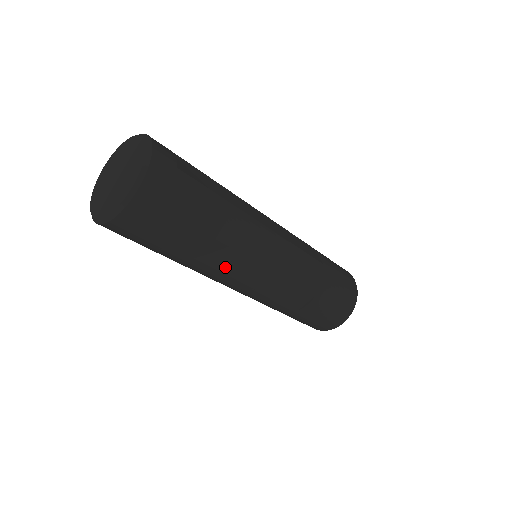
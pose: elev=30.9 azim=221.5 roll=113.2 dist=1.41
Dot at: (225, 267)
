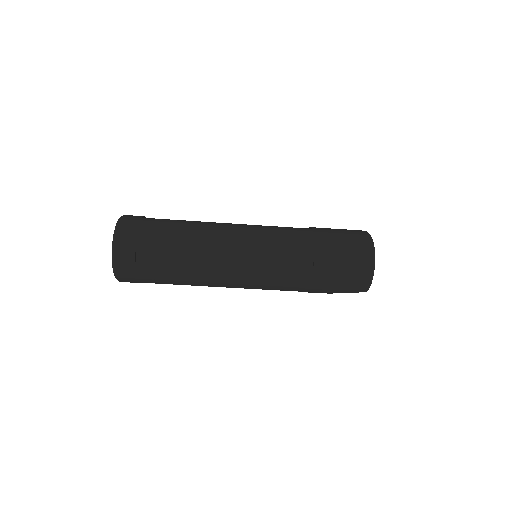
Dot at: (213, 263)
